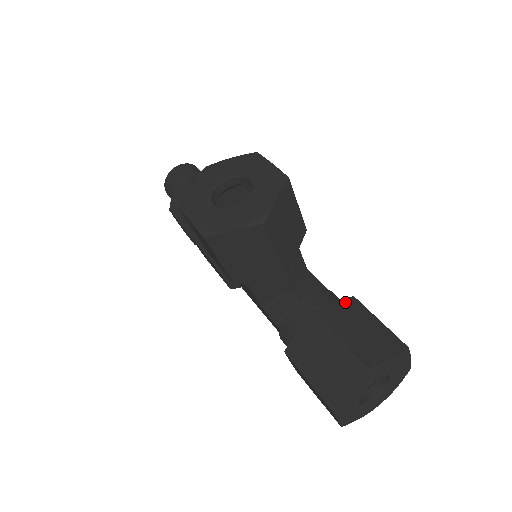
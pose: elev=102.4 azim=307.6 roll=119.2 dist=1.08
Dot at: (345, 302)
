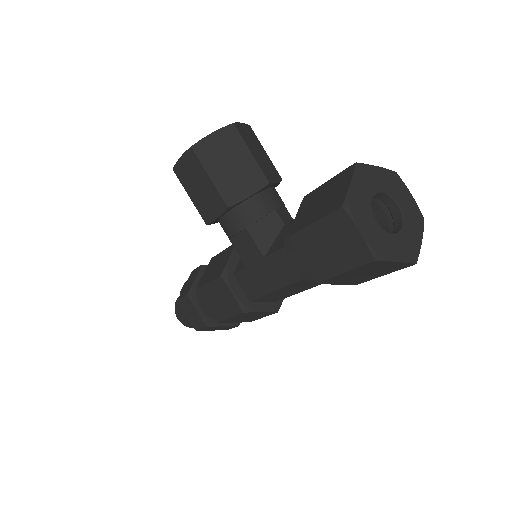
Dot at: occluded
